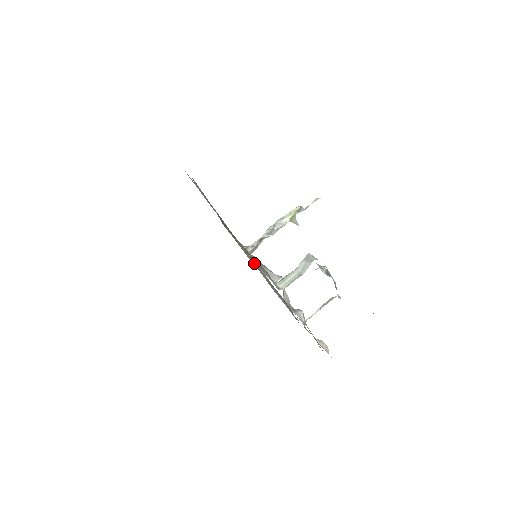
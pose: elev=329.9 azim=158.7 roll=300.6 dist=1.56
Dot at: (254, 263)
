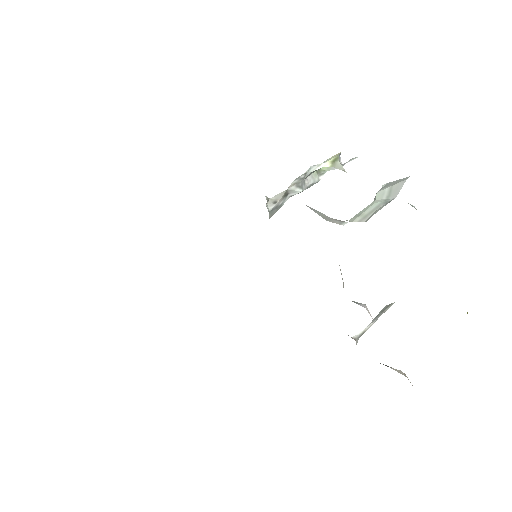
Dot at: occluded
